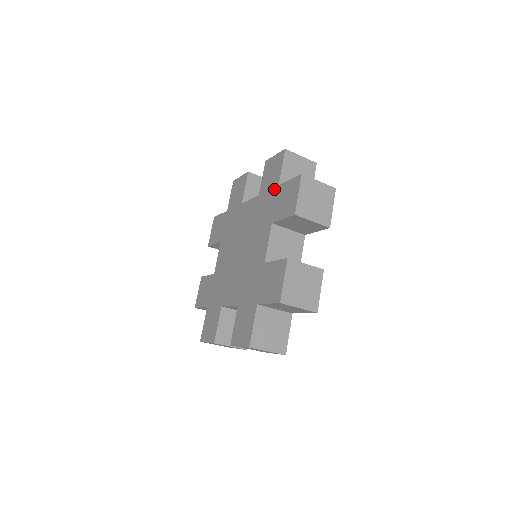
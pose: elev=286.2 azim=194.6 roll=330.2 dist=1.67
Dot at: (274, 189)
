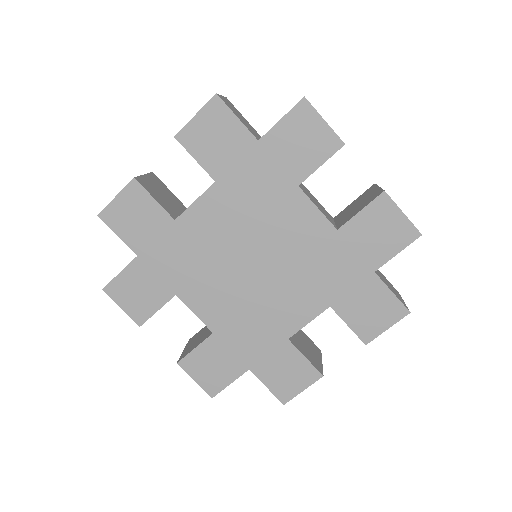
Dot at: (253, 151)
